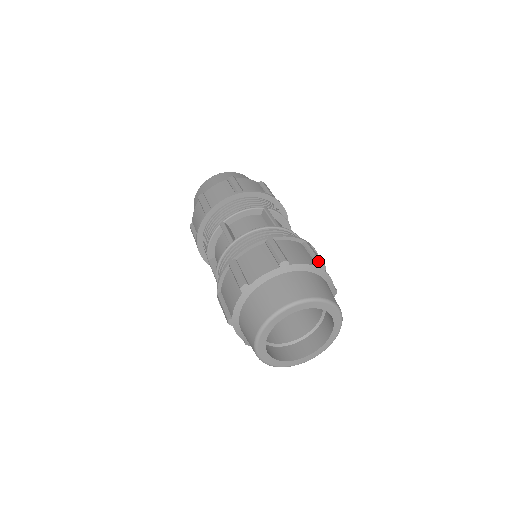
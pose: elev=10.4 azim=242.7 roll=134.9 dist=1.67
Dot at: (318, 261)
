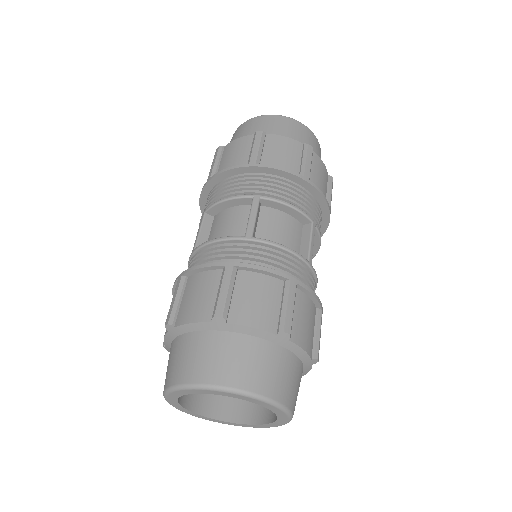
Dot at: (317, 351)
